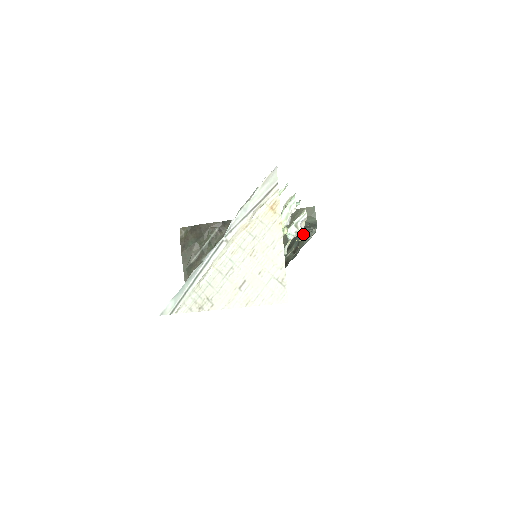
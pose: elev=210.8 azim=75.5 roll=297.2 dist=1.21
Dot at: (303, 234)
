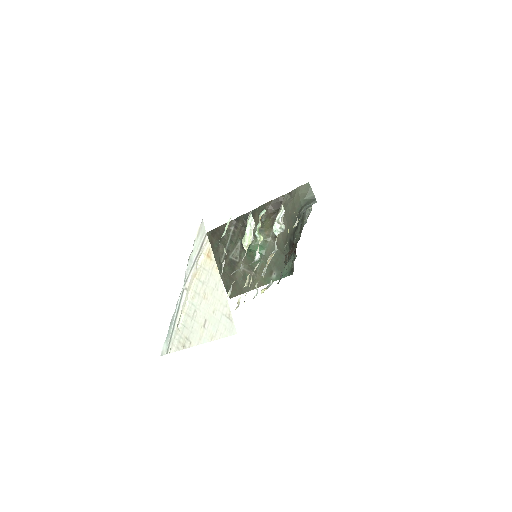
Dot at: (303, 214)
